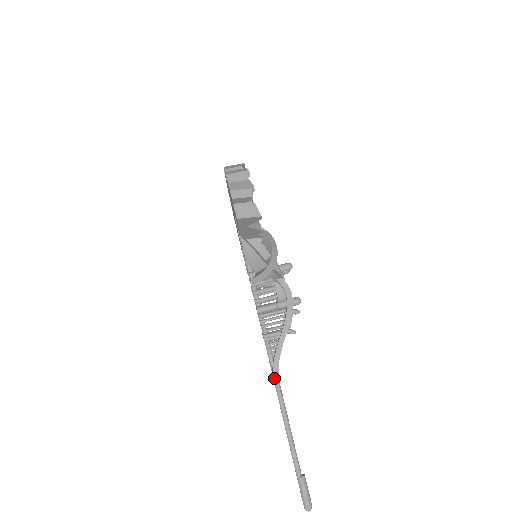
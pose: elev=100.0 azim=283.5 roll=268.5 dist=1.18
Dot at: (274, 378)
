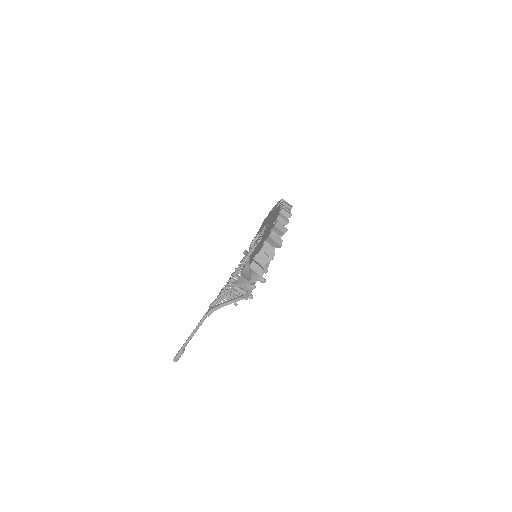
Dot at: (208, 313)
